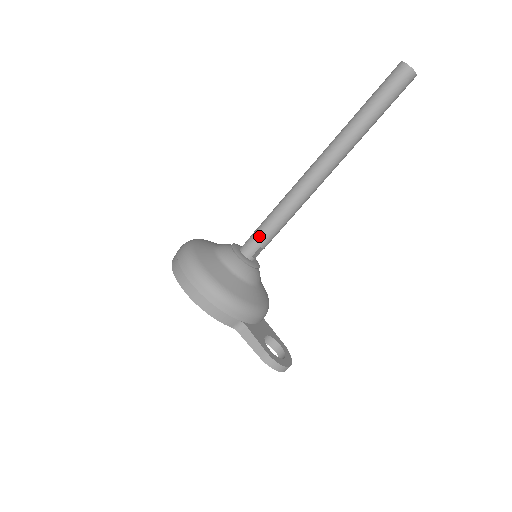
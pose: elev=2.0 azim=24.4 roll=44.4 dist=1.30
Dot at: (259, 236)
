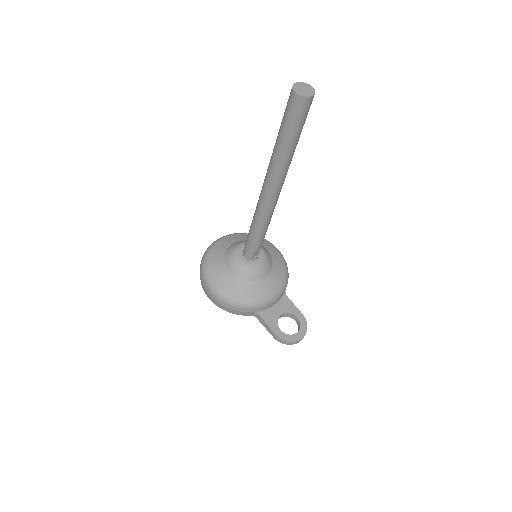
Dot at: (249, 245)
